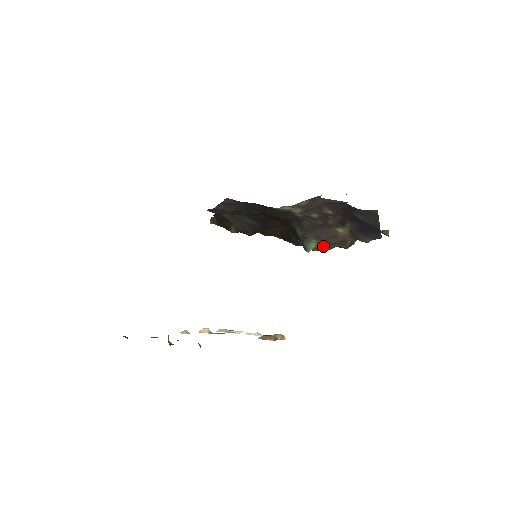
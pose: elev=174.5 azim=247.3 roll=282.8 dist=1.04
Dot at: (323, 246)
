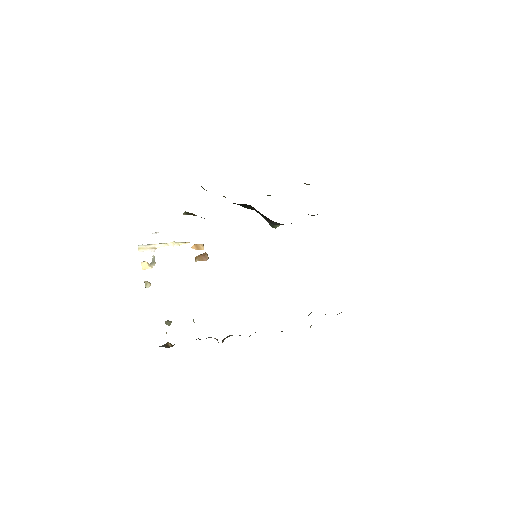
Dot at: occluded
